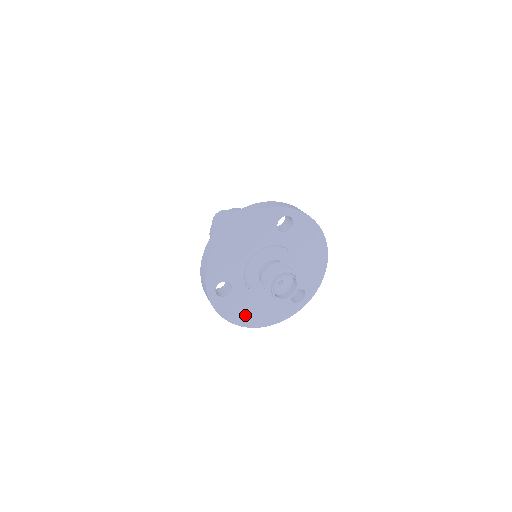
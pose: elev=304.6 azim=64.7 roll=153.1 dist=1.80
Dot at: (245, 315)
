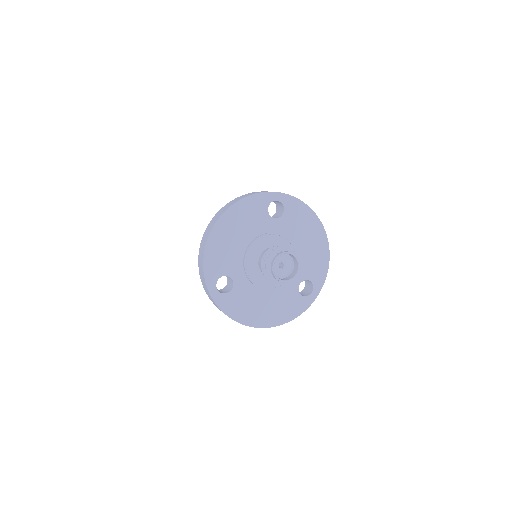
Dot at: (253, 313)
